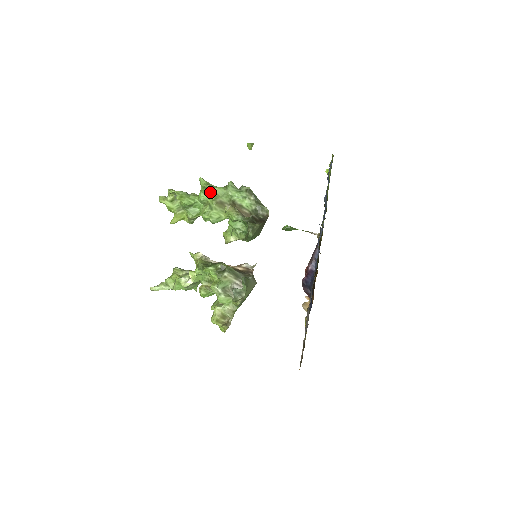
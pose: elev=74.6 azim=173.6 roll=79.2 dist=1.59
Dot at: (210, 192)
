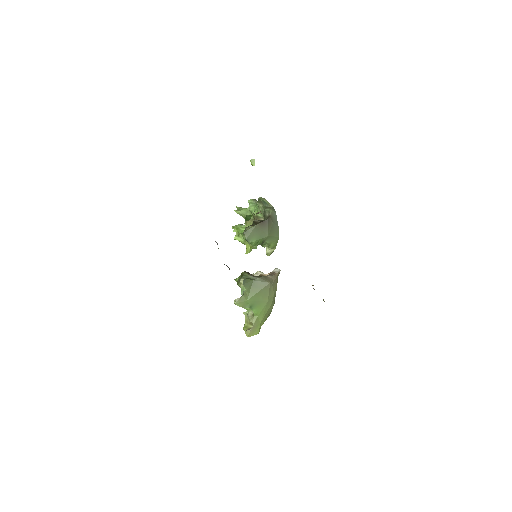
Dot at: (240, 215)
